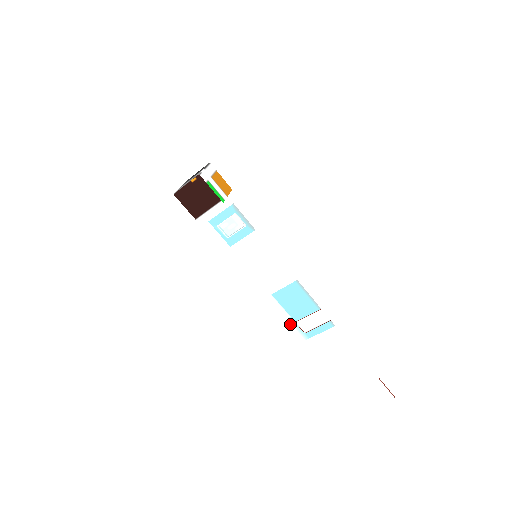
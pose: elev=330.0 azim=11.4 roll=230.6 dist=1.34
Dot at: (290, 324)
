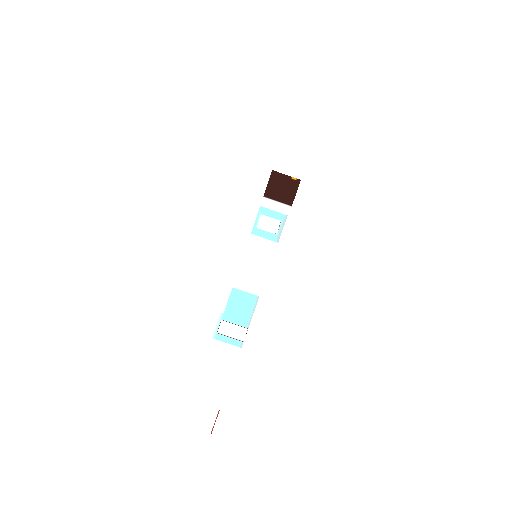
Dot at: (216, 317)
